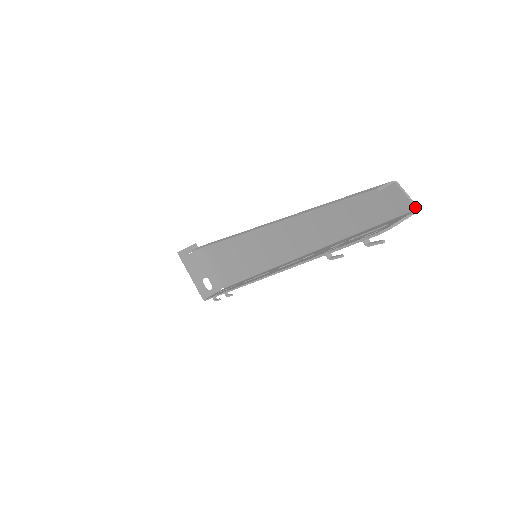
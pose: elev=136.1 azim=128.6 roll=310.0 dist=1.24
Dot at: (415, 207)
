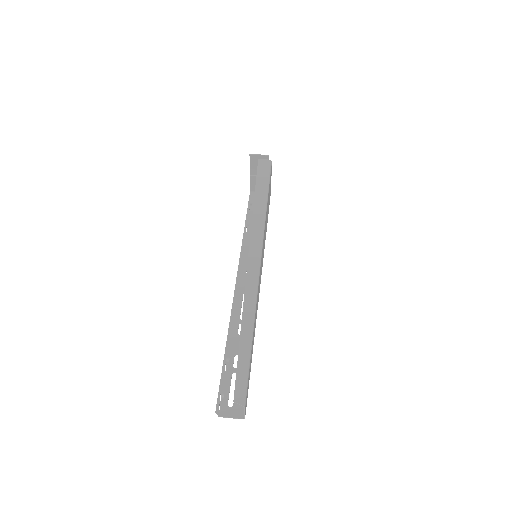
Dot at: (244, 418)
